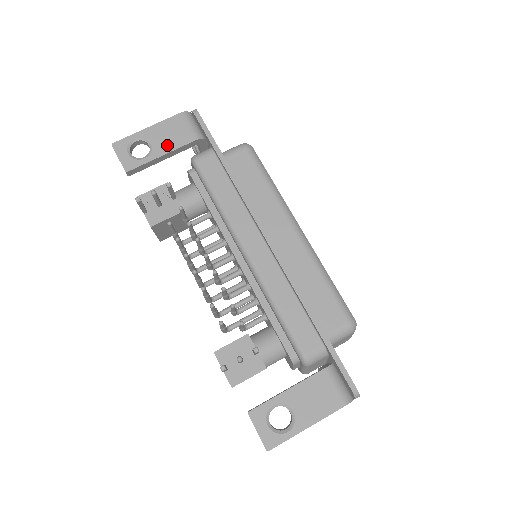
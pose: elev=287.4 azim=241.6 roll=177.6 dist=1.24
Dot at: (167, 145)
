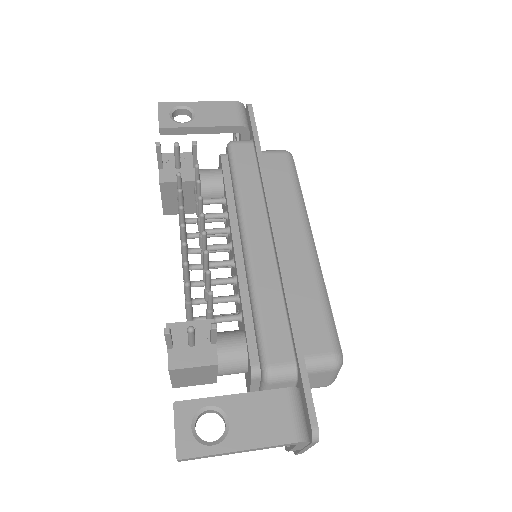
Dot at: (210, 120)
